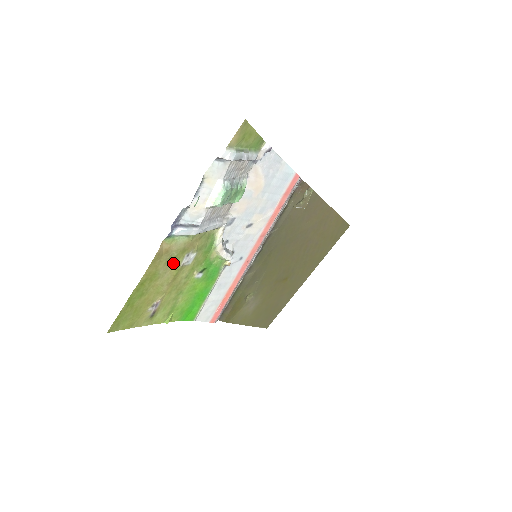
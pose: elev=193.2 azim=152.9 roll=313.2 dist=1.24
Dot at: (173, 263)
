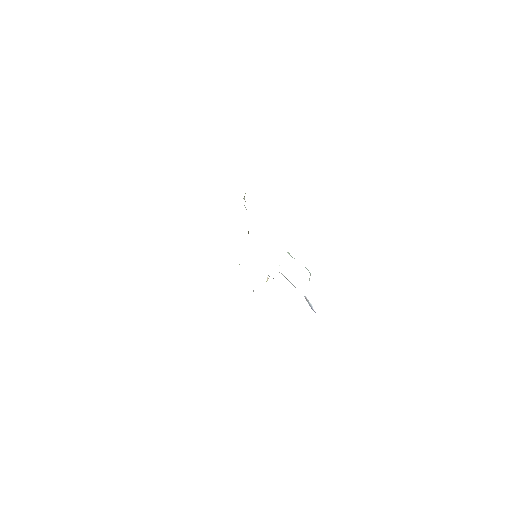
Dot at: occluded
